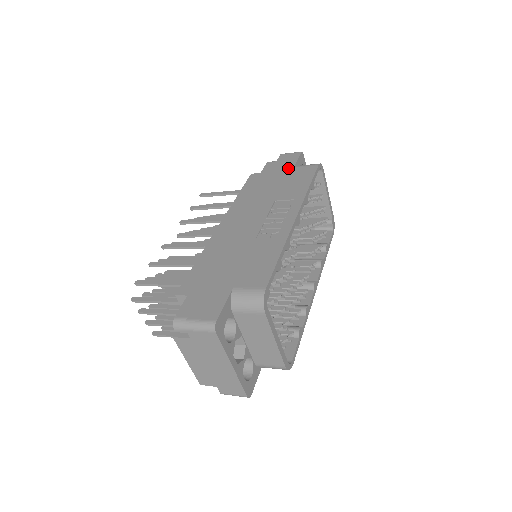
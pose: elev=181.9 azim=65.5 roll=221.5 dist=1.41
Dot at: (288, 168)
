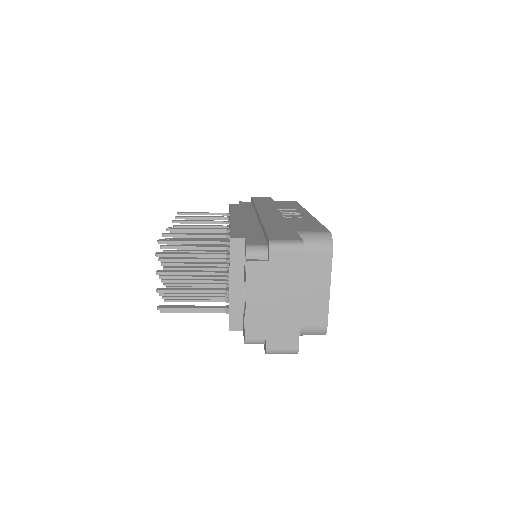
Dot at: (269, 200)
